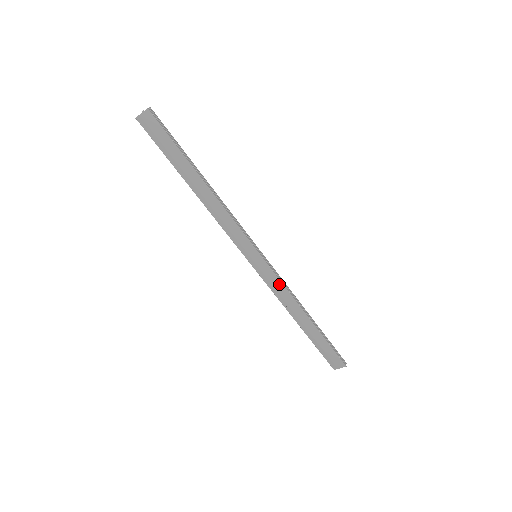
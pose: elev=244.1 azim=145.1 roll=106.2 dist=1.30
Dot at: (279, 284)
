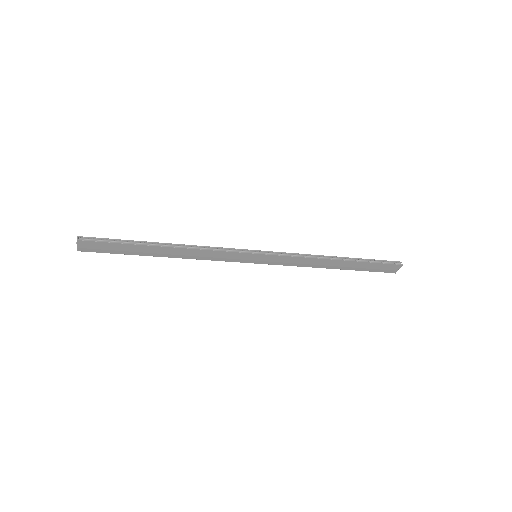
Dot at: (292, 259)
